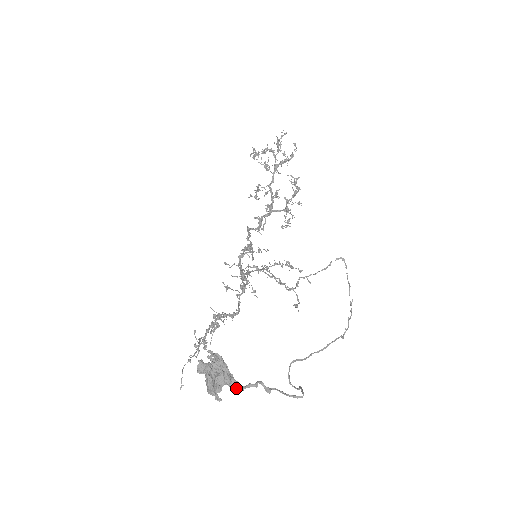
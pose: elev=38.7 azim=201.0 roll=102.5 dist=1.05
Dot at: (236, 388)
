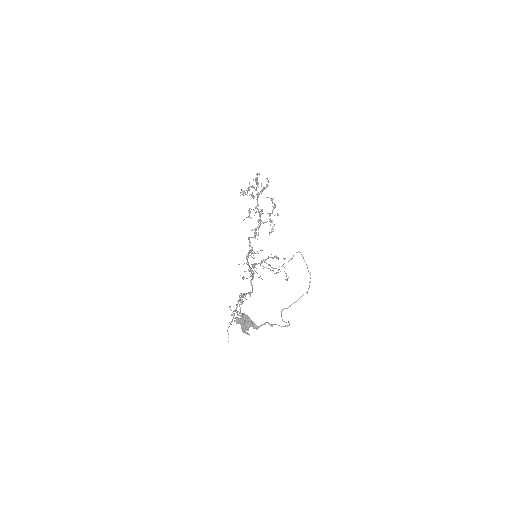
Dot at: (256, 327)
